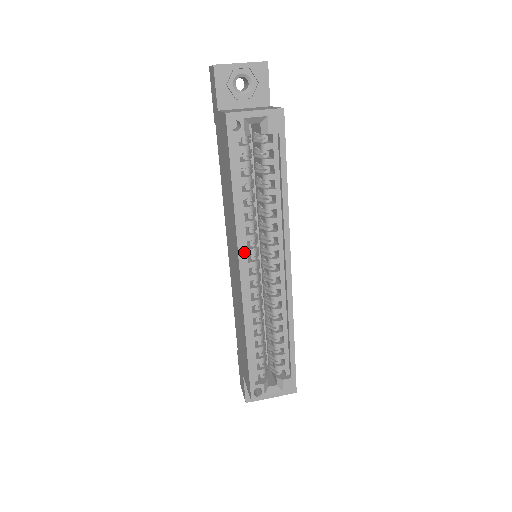
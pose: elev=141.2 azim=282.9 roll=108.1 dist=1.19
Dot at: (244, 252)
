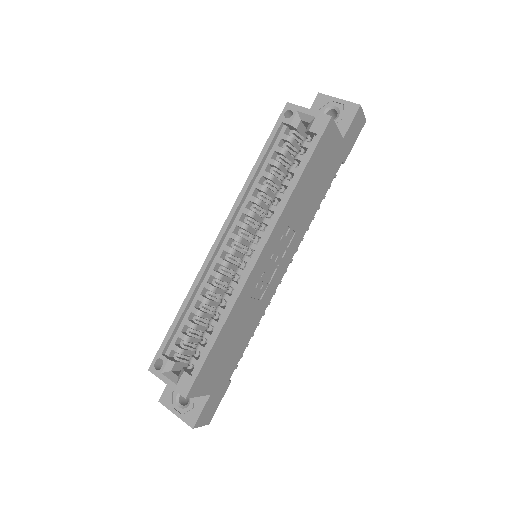
Dot at: (235, 221)
